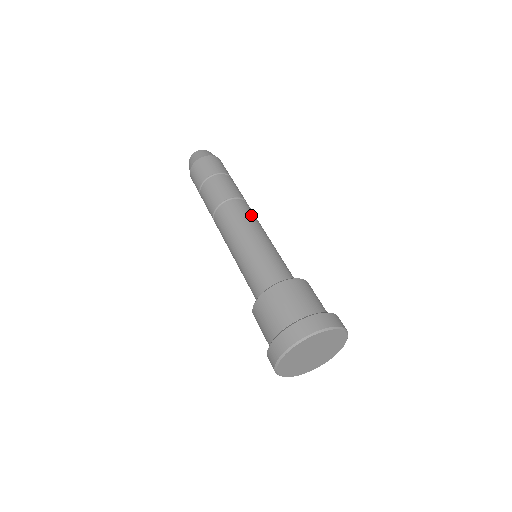
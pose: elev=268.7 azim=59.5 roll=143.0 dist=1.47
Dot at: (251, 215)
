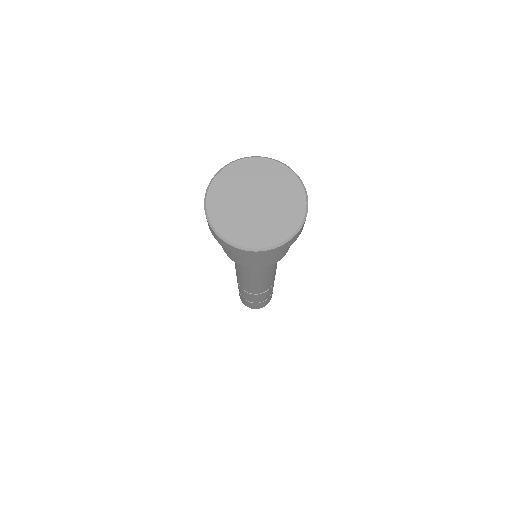
Dot at: occluded
